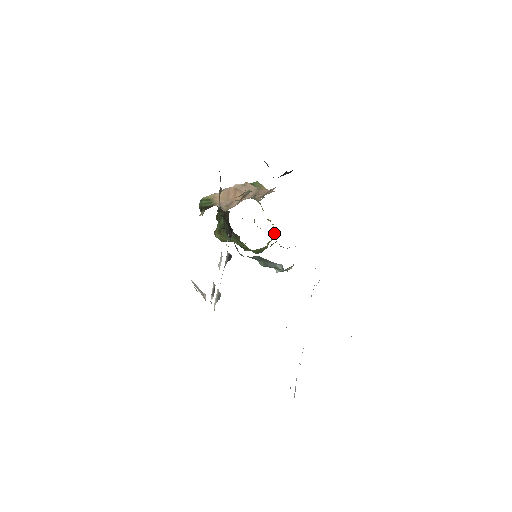
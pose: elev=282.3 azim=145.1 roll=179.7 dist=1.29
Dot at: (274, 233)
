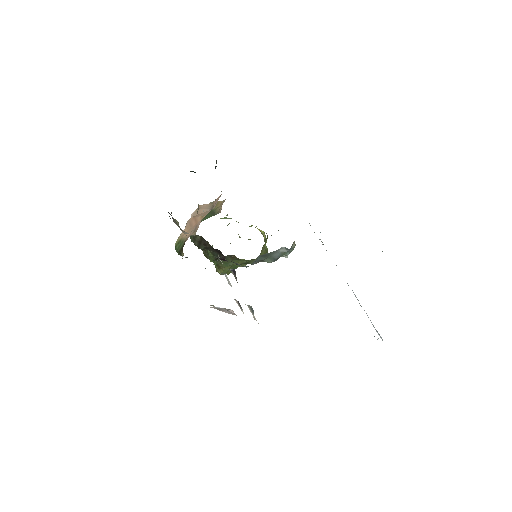
Dot at: (262, 233)
